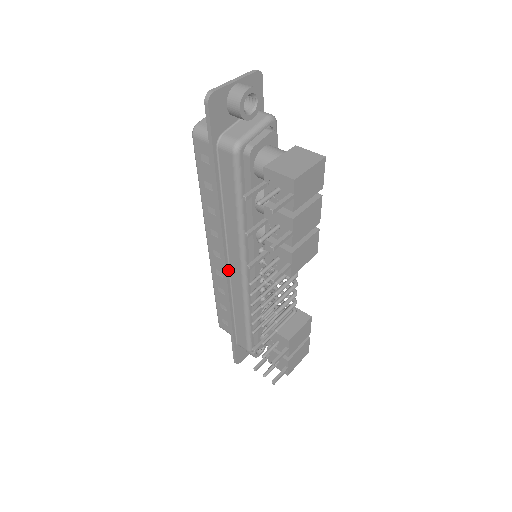
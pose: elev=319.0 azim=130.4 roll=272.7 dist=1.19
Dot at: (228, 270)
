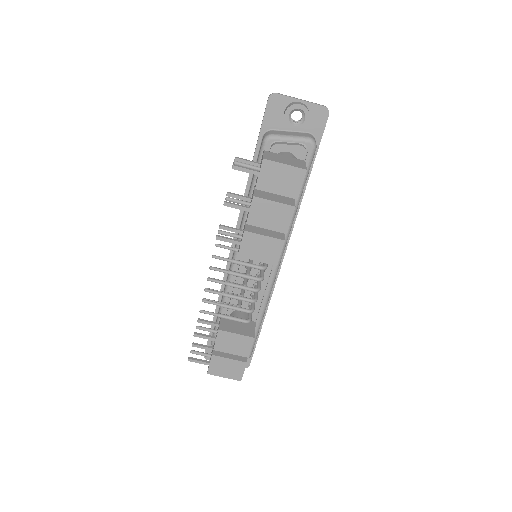
Dot at: (233, 251)
